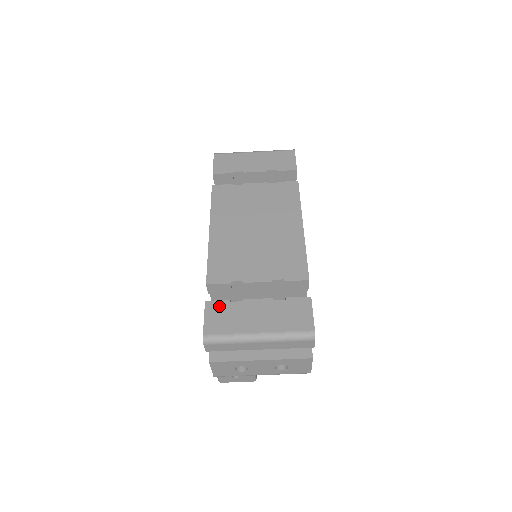
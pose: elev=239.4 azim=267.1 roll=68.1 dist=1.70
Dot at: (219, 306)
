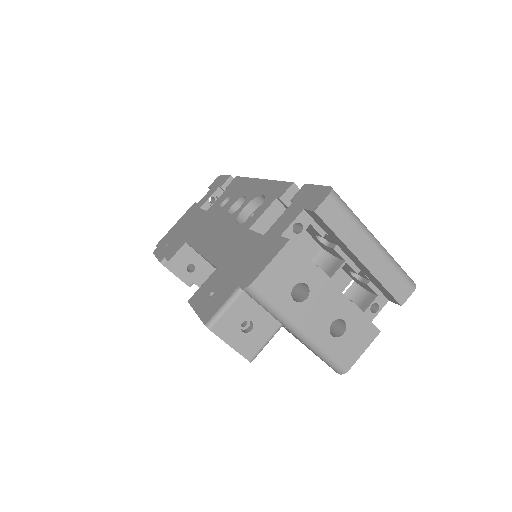
Dot at: occluded
